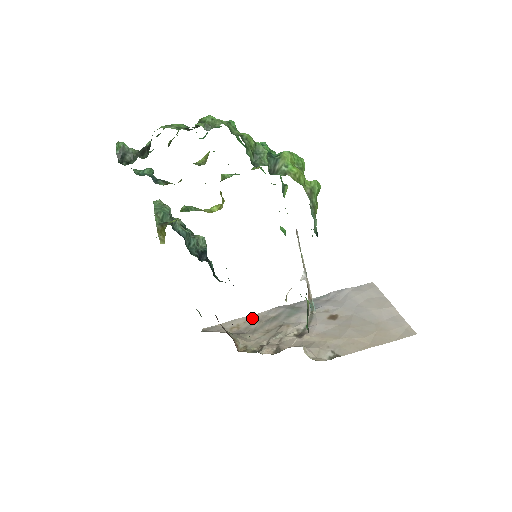
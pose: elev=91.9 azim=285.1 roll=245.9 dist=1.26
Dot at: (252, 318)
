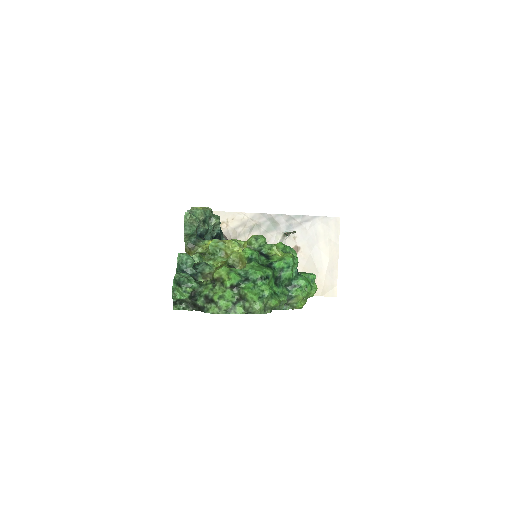
Dot at: (239, 217)
